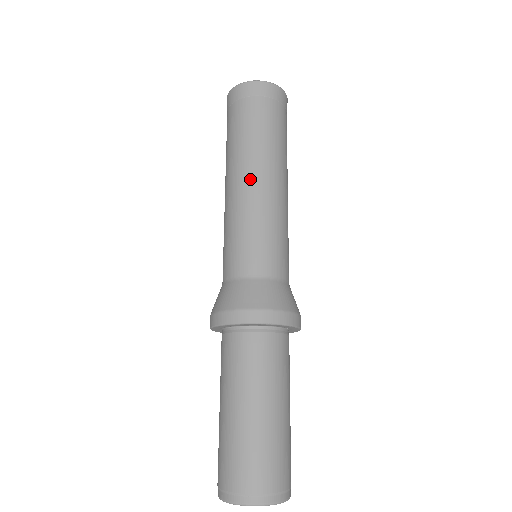
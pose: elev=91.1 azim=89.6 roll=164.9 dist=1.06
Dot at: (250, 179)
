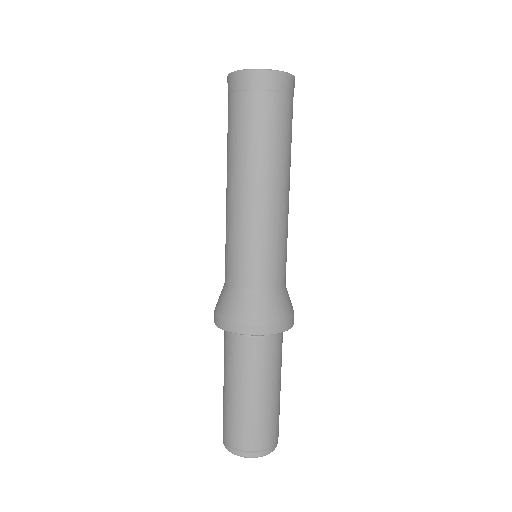
Dot at: (252, 192)
